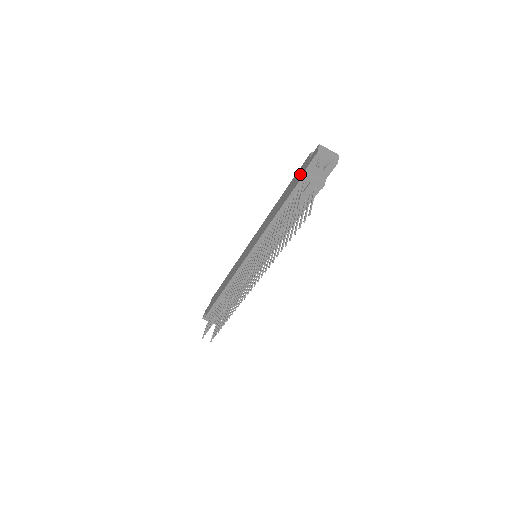
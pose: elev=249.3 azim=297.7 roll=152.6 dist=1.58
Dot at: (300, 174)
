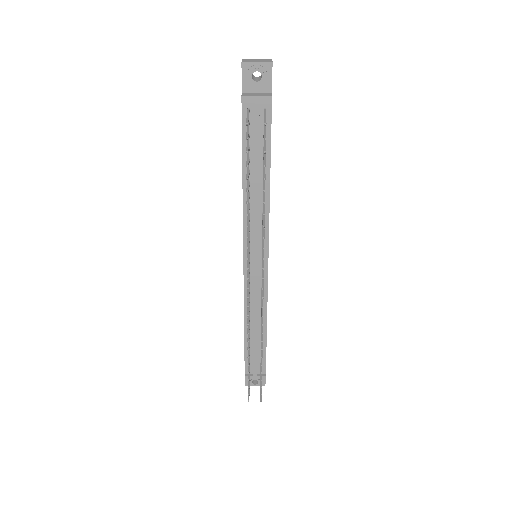
Dot at: occluded
